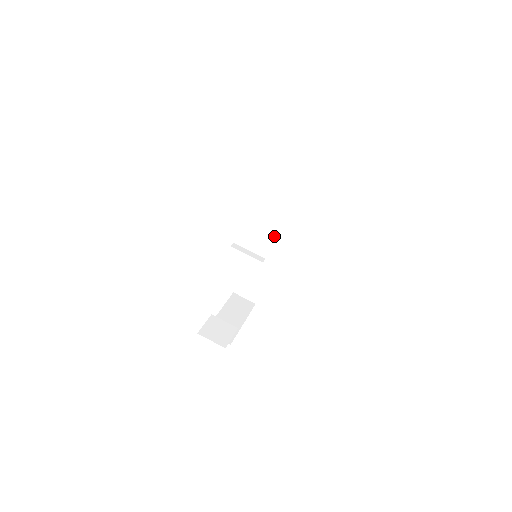
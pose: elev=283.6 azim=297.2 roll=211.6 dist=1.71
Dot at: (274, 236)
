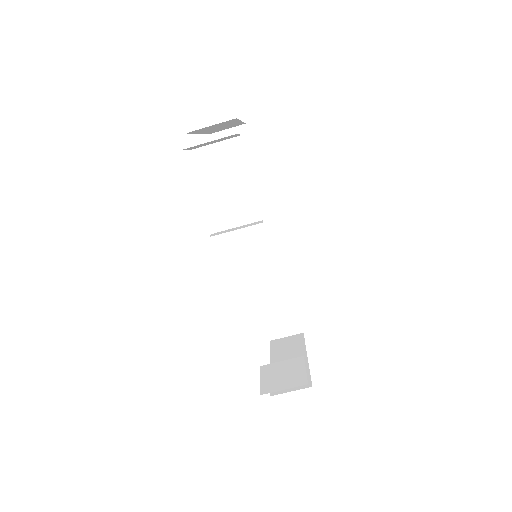
Dot at: (261, 236)
